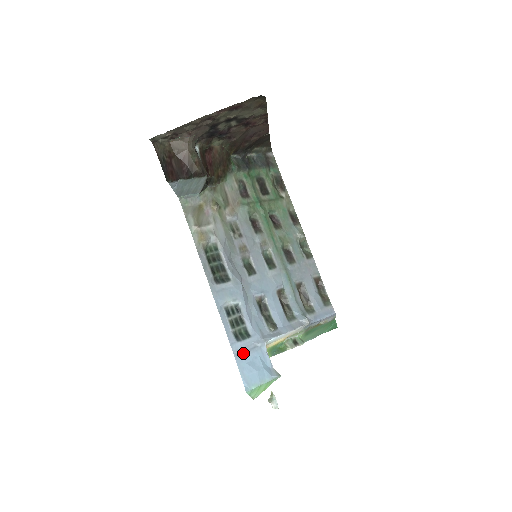
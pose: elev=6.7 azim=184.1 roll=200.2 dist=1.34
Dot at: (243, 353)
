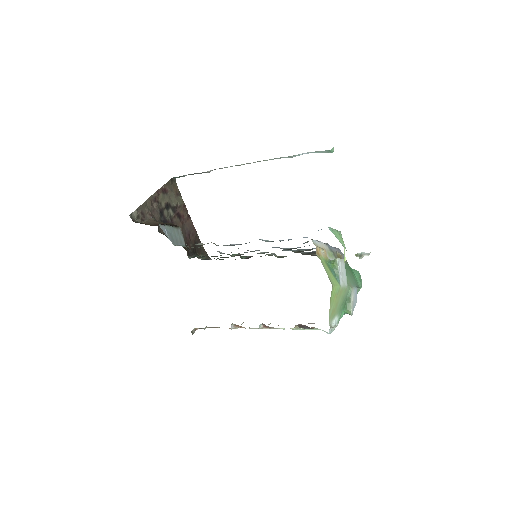
Dot at: occluded
